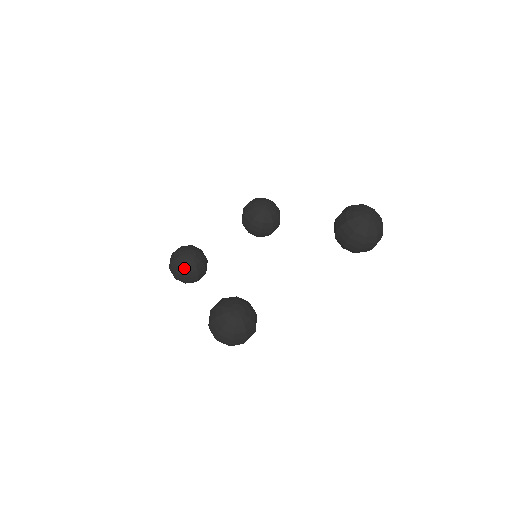
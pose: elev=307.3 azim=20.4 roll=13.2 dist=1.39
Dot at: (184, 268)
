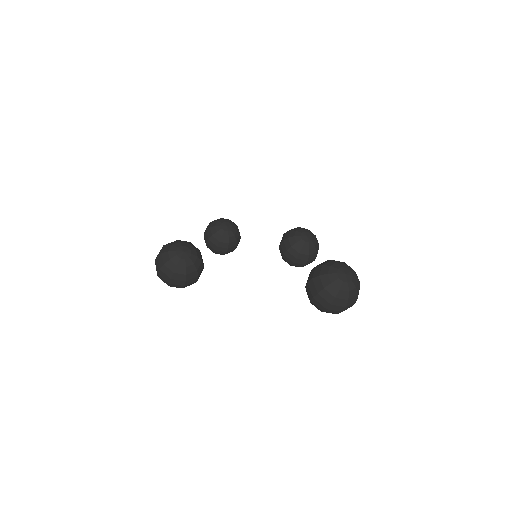
Dot at: (213, 231)
